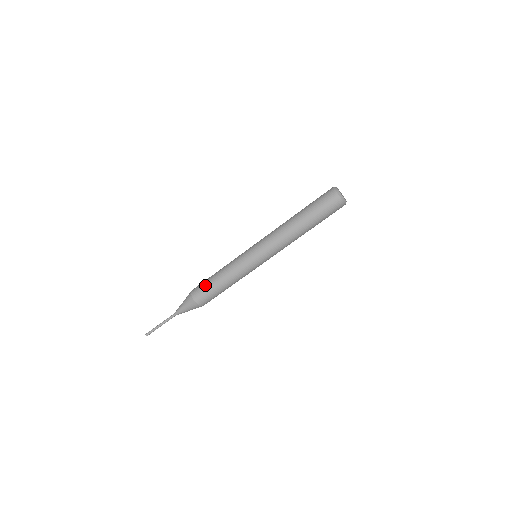
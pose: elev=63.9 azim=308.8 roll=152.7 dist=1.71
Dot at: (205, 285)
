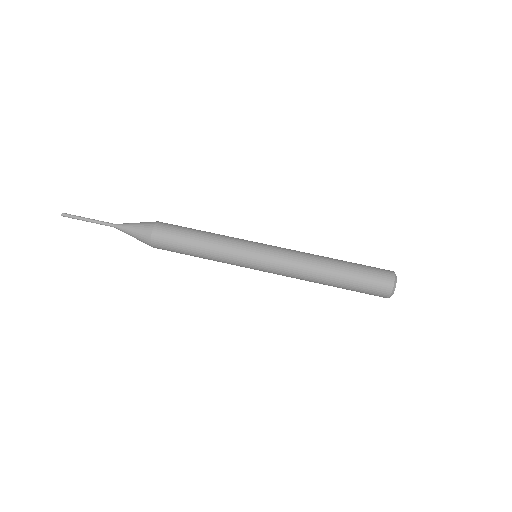
Dot at: (179, 229)
